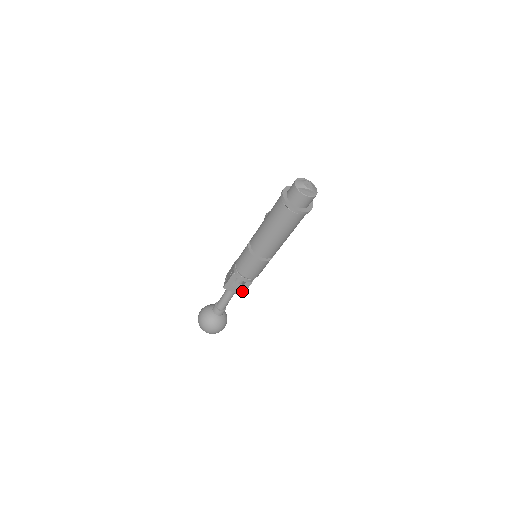
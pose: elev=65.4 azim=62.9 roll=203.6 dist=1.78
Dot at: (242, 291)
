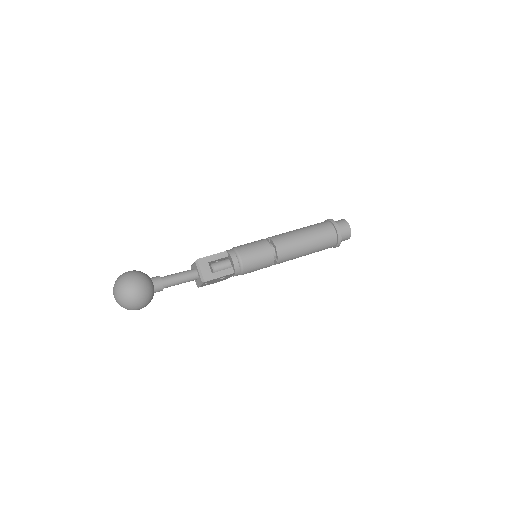
Dot at: (212, 276)
